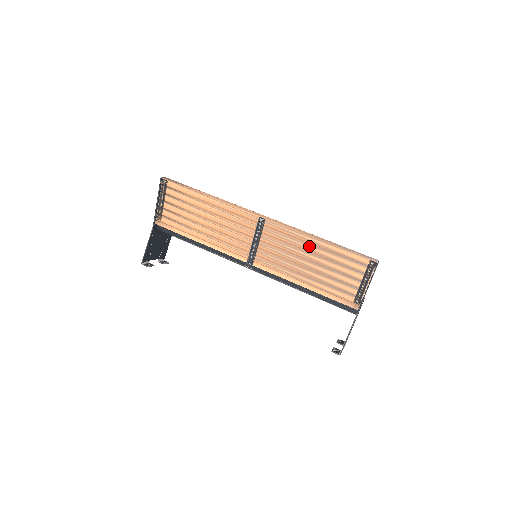
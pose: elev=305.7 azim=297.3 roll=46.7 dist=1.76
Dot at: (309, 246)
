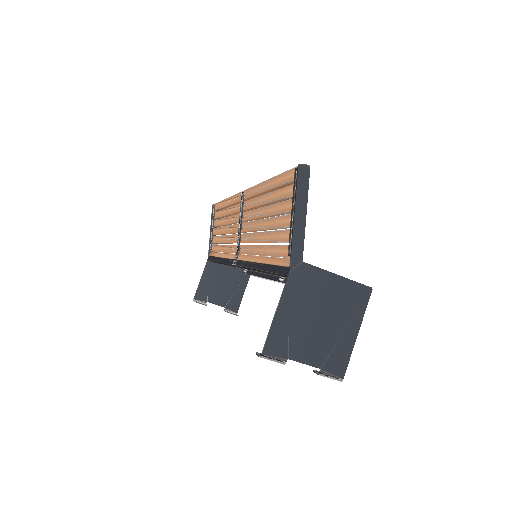
Dot at: (263, 198)
